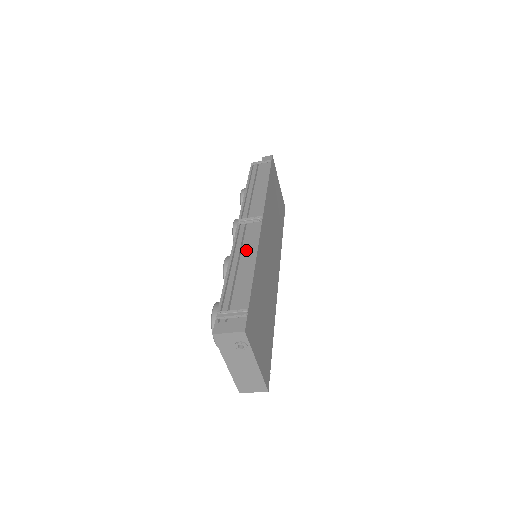
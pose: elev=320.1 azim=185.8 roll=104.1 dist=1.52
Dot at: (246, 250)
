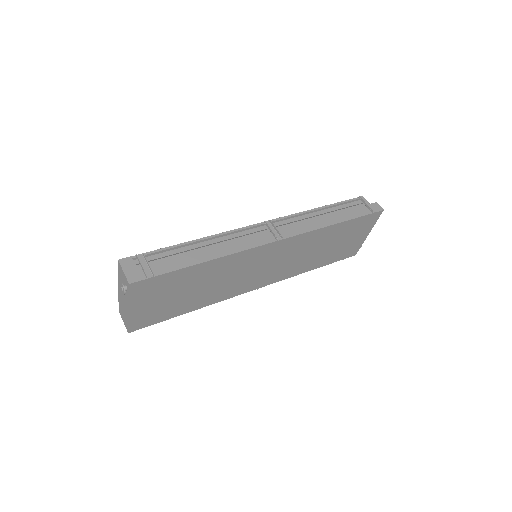
Dot at: (232, 243)
